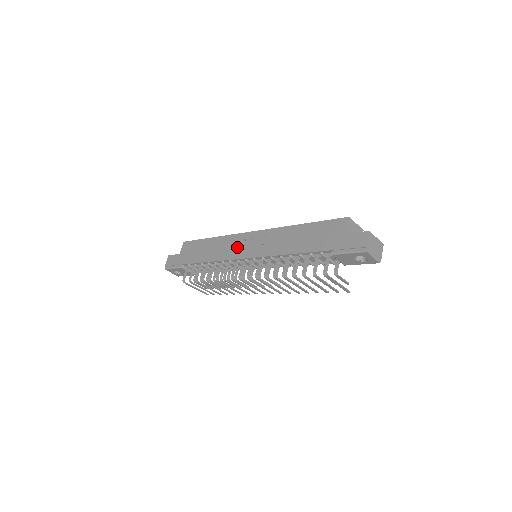
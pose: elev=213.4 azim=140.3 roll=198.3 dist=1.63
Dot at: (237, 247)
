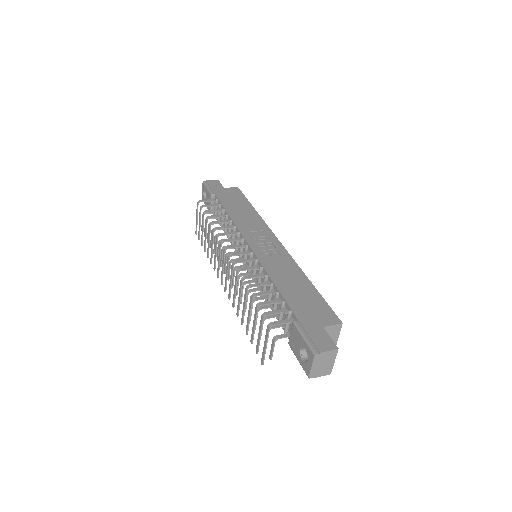
Dot at: (256, 233)
